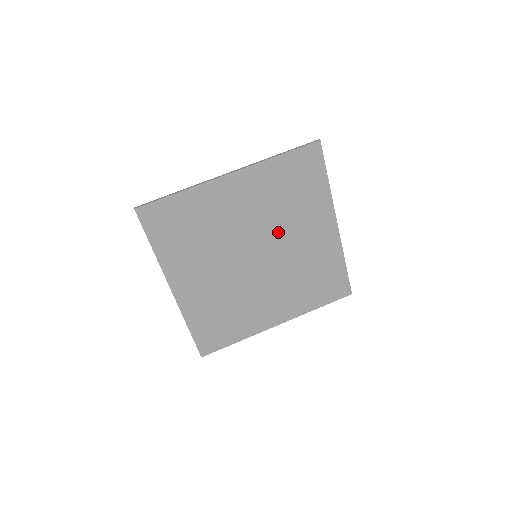
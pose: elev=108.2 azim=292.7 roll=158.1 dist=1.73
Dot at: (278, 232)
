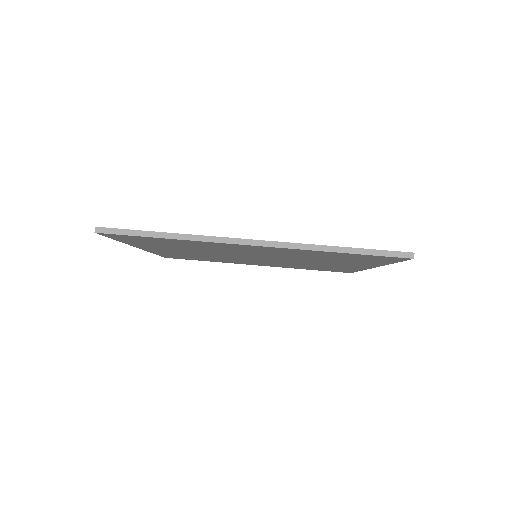
Dot at: (294, 259)
